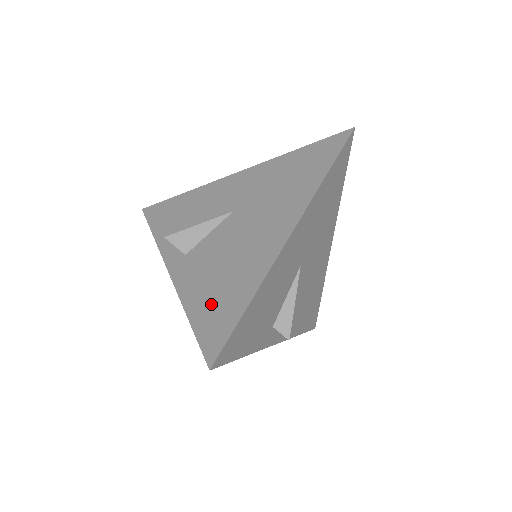
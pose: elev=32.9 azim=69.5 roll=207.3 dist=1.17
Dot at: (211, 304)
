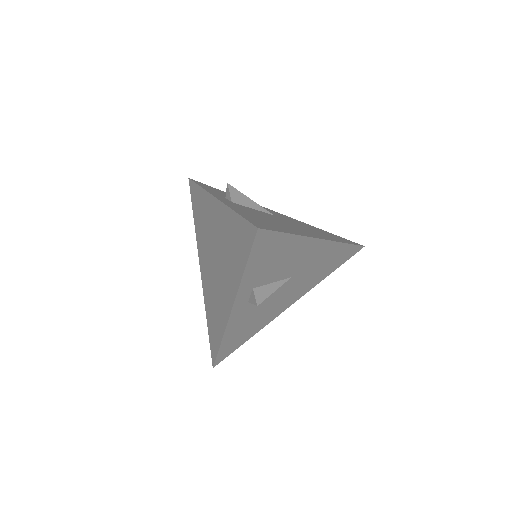
Dot at: (258, 219)
